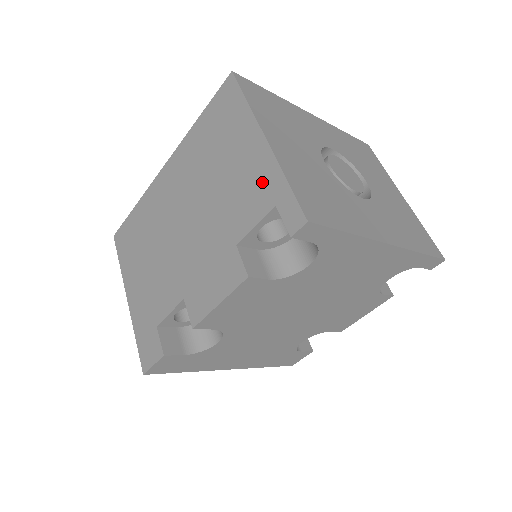
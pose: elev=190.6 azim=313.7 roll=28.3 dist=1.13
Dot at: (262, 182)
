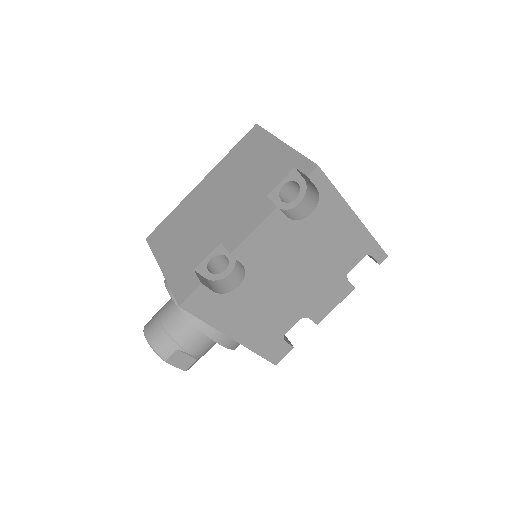
Dot at: (284, 161)
